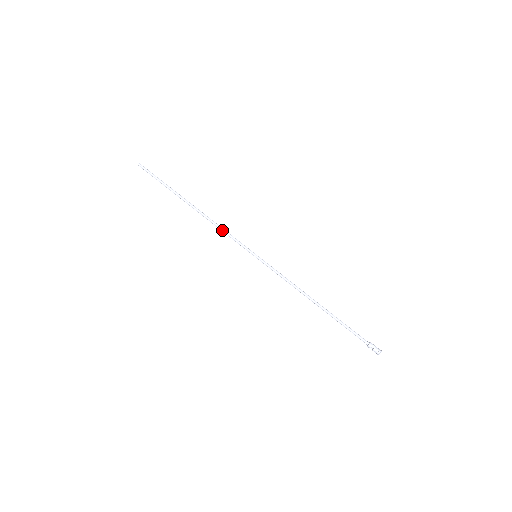
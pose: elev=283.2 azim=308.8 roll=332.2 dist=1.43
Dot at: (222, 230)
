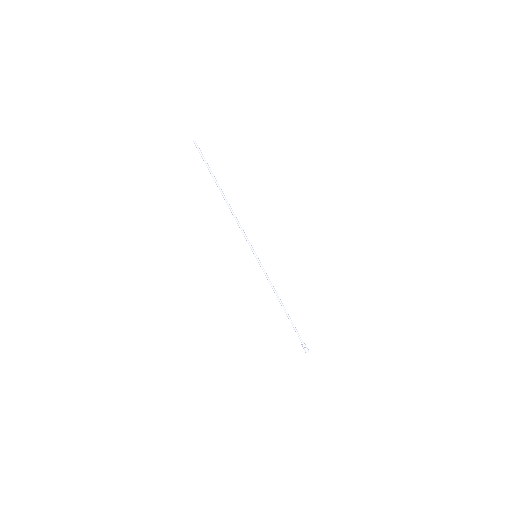
Dot at: (240, 226)
